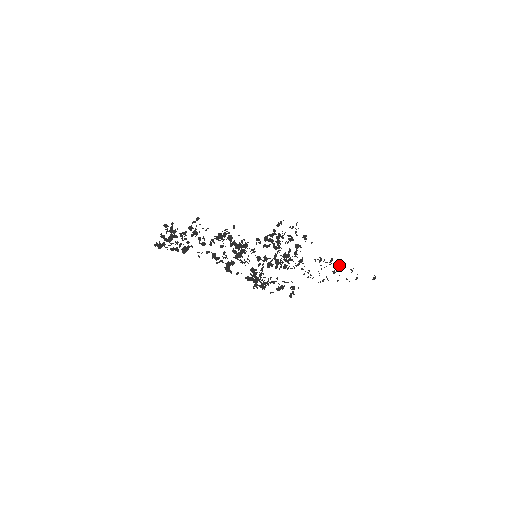
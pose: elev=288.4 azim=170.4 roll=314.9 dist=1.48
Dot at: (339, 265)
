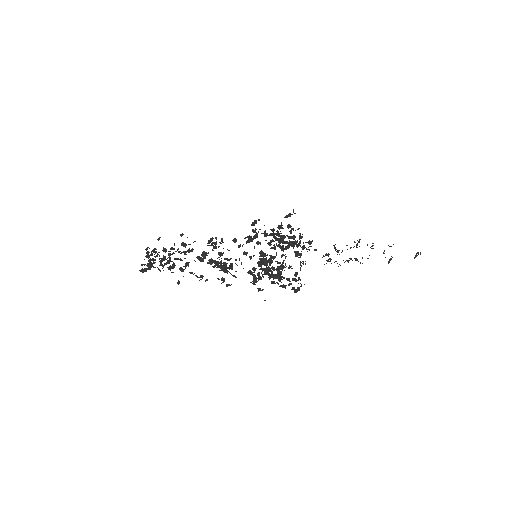
Dot at: occluded
